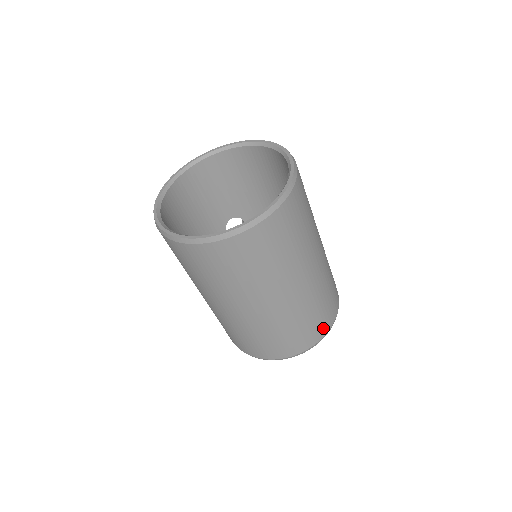
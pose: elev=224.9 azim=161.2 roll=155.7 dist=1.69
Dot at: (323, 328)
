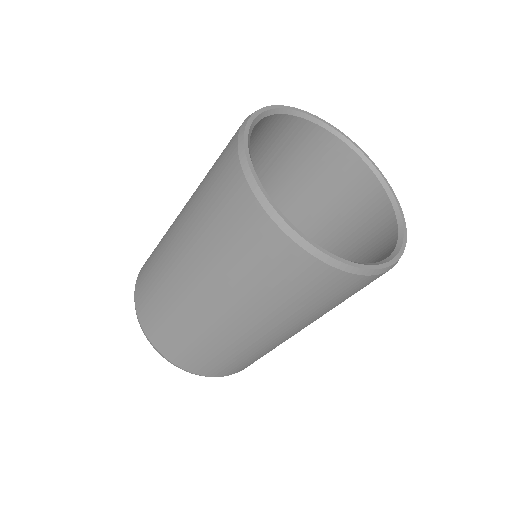
Dot at: (231, 371)
